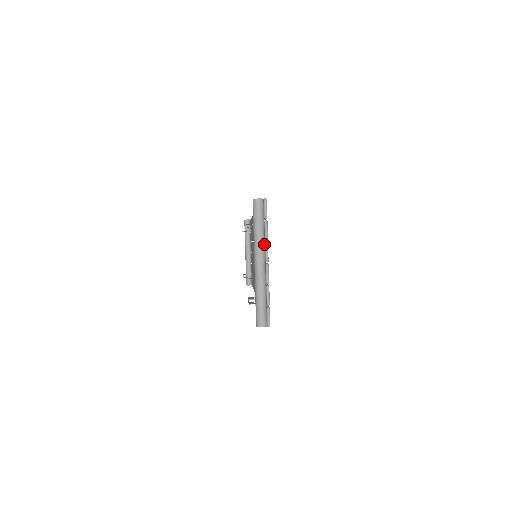
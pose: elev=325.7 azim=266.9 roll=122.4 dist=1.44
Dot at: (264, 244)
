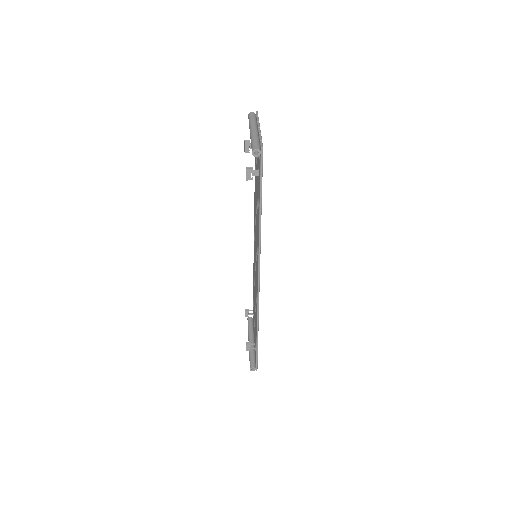
Dot at: (257, 126)
